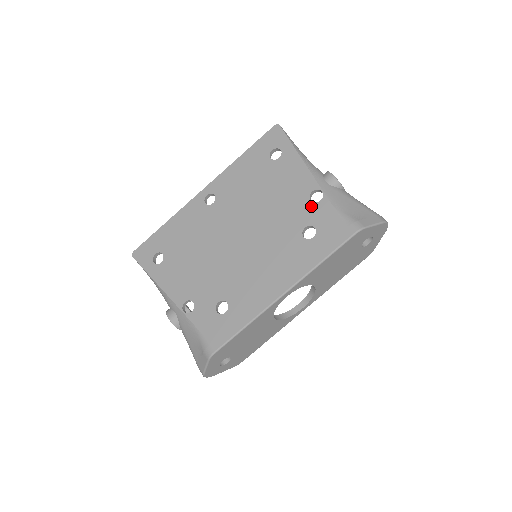
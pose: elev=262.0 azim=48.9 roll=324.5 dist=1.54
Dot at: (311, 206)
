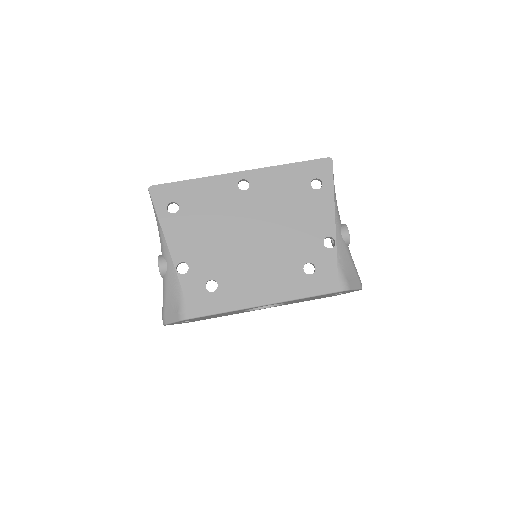
Dot at: (321, 248)
